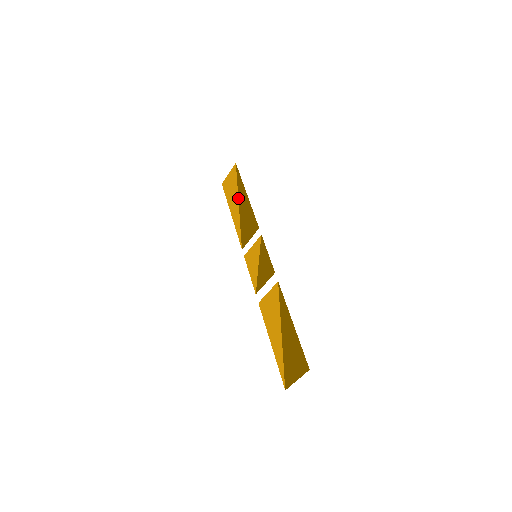
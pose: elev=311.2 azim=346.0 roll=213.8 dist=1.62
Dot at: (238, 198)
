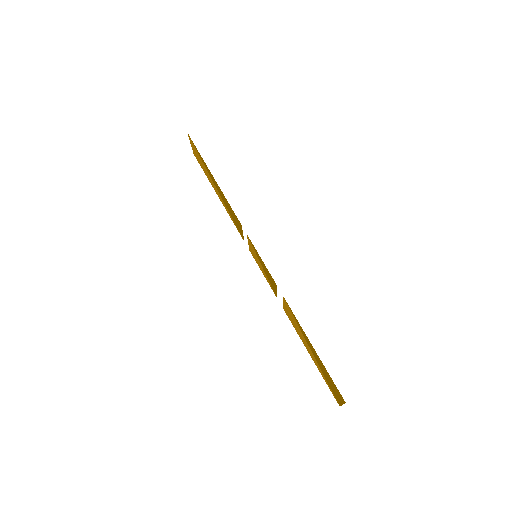
Dot at: (211, 179)
